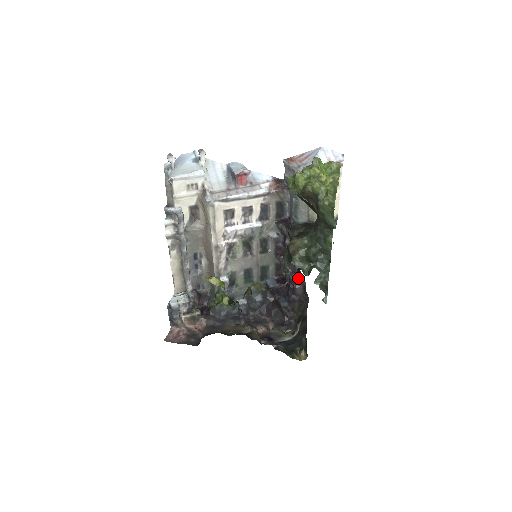
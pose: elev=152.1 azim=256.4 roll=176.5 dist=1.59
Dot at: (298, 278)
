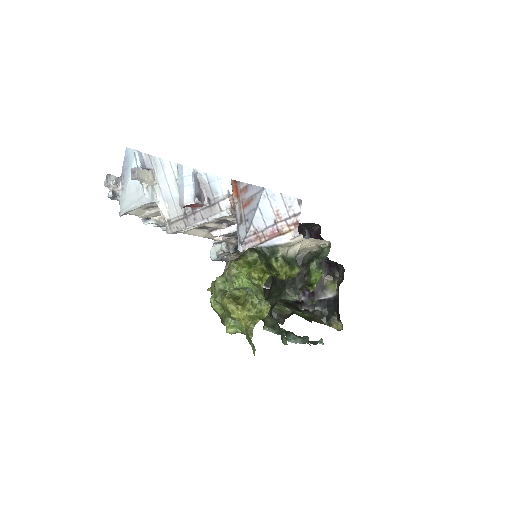
Dot at: occluded
